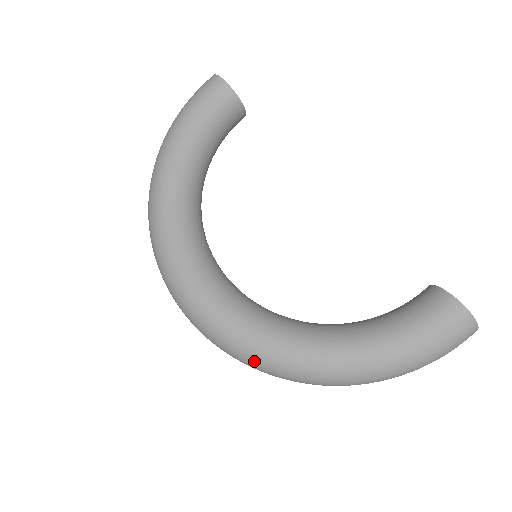
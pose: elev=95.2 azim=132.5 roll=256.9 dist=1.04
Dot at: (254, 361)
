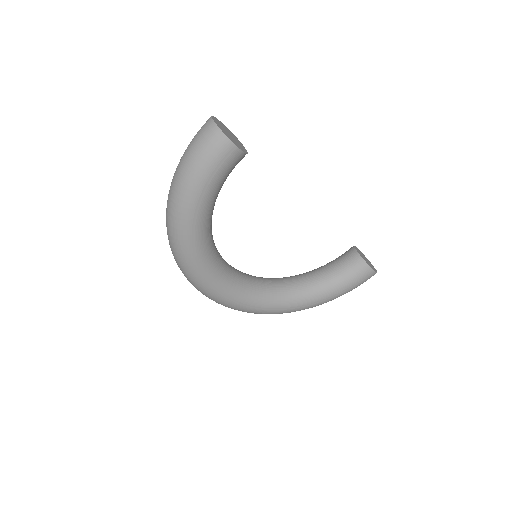
Dot at: occluded
